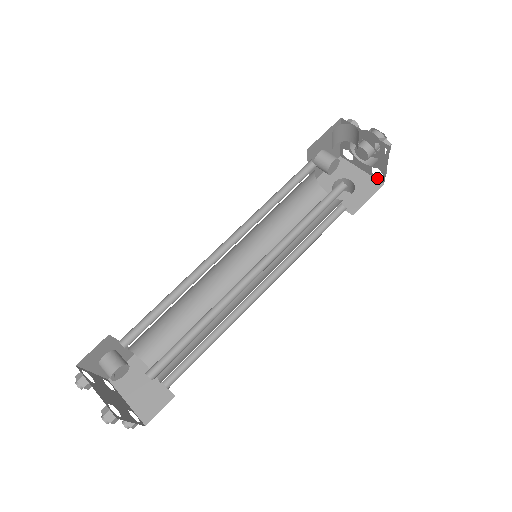
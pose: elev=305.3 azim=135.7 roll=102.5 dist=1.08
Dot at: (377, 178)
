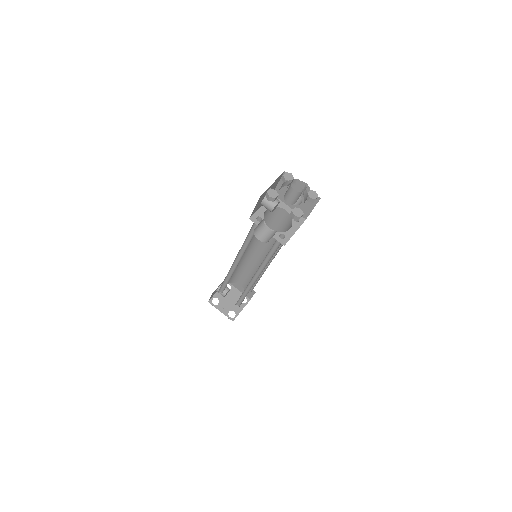
Dot at: occluded
